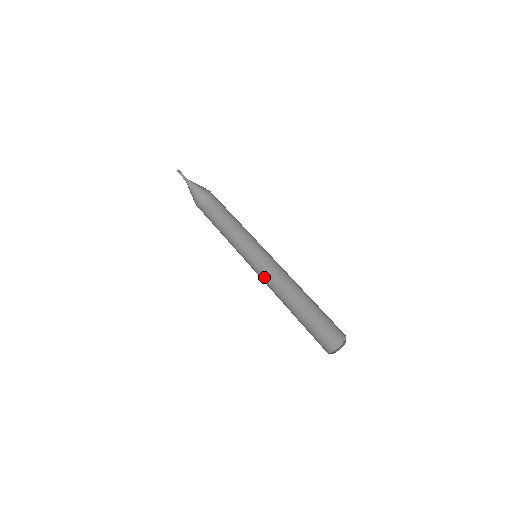
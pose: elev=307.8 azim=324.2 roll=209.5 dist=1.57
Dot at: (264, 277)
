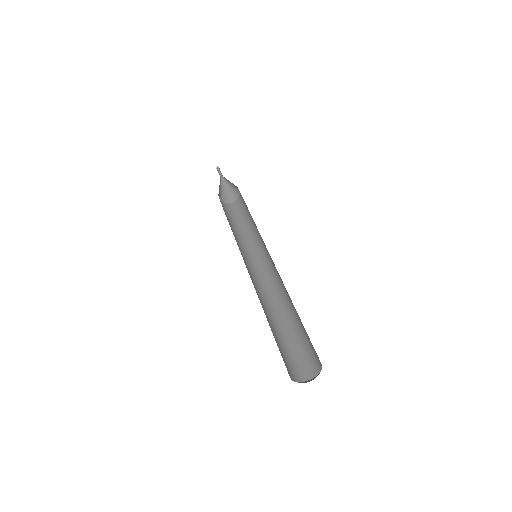
Dot at: occluded
